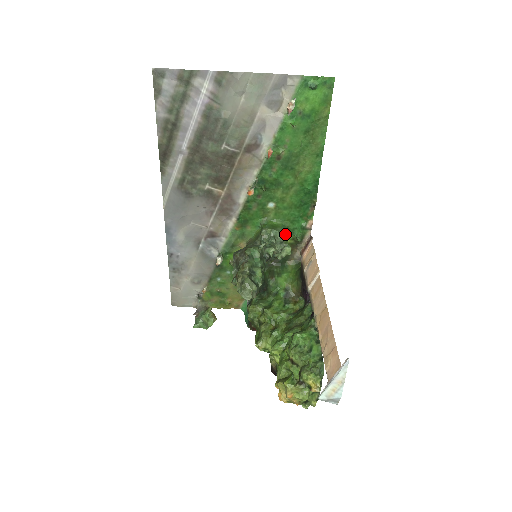
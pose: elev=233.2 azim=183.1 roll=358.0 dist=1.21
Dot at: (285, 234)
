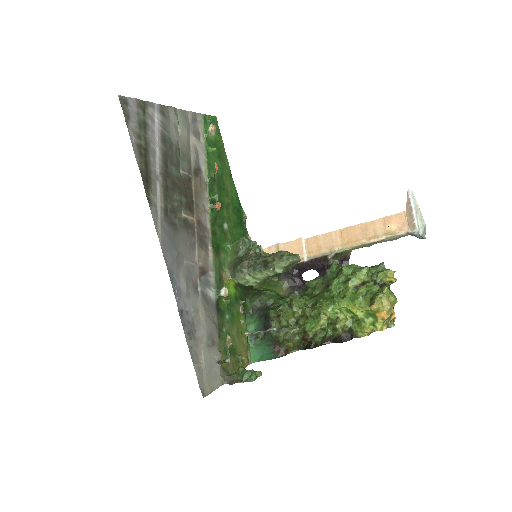
Dot at: occluded
